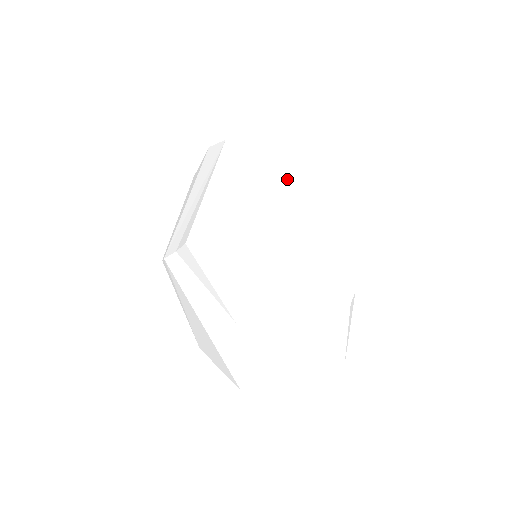
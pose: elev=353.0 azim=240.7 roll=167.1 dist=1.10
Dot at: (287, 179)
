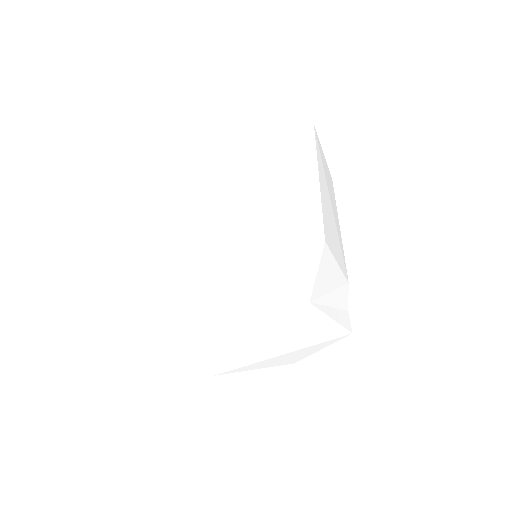
Dot at: (279, 332)
